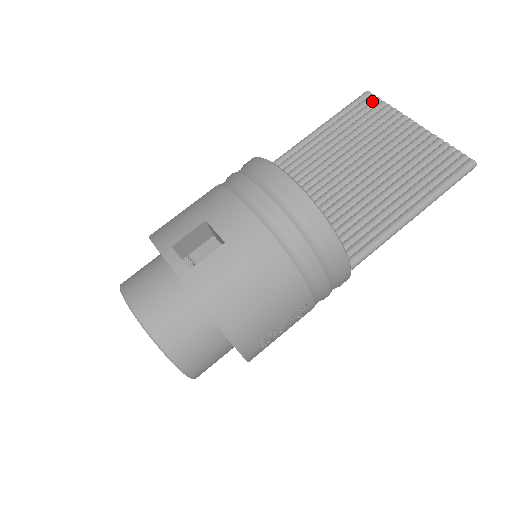
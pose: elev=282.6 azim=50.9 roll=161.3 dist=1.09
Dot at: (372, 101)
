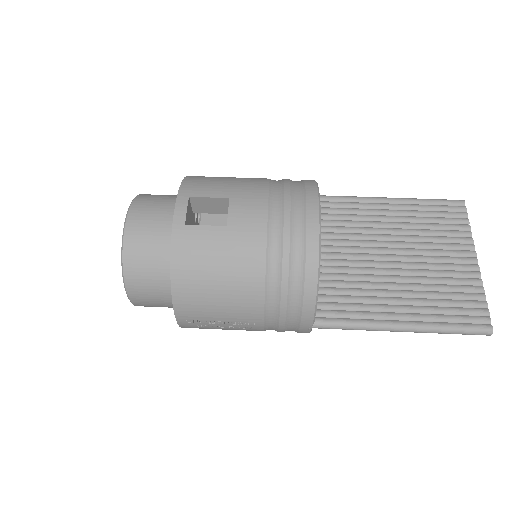
Dot at: (459, 212)
